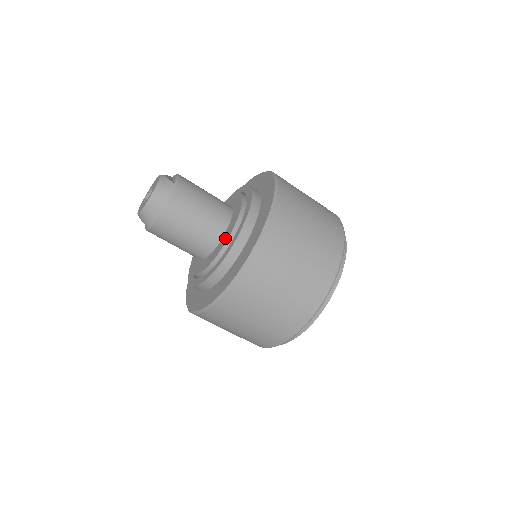
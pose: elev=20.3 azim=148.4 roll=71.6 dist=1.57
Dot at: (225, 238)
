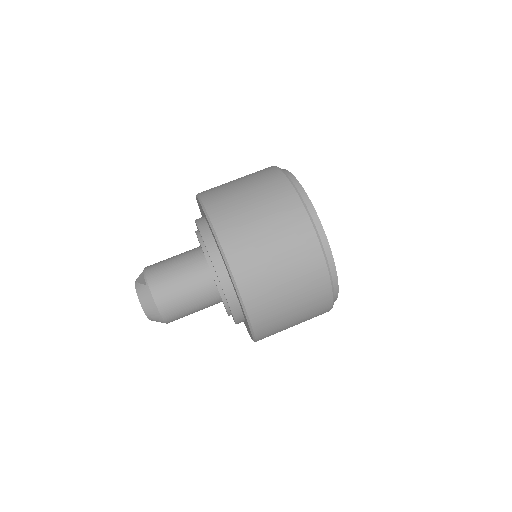
Dot at: (216, 285)
